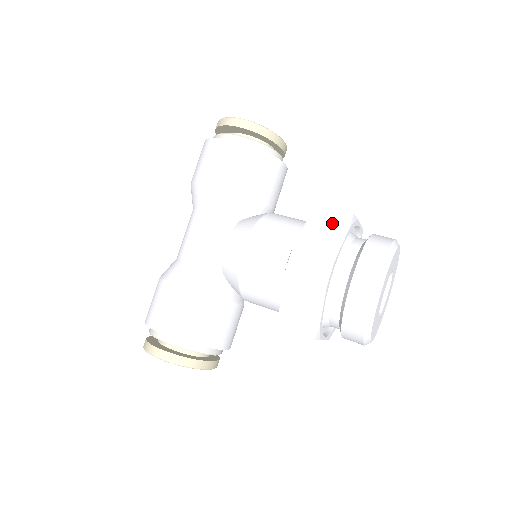
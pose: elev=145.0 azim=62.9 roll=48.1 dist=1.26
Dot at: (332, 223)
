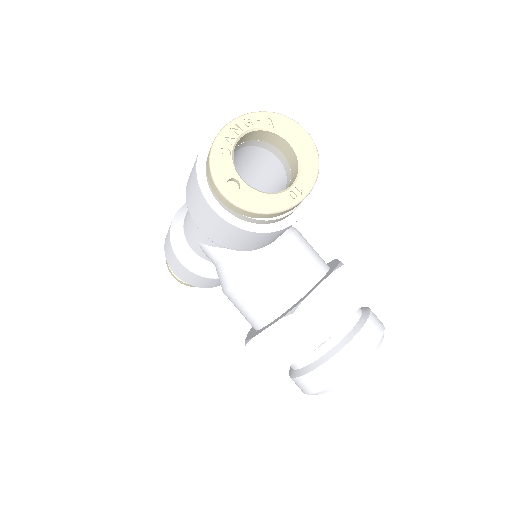
Dot at: (296, 340)
